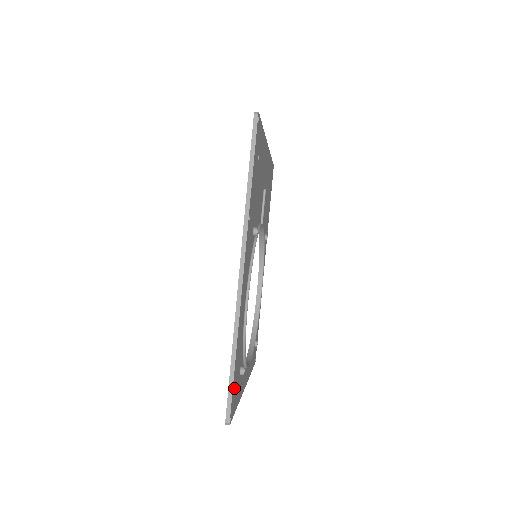
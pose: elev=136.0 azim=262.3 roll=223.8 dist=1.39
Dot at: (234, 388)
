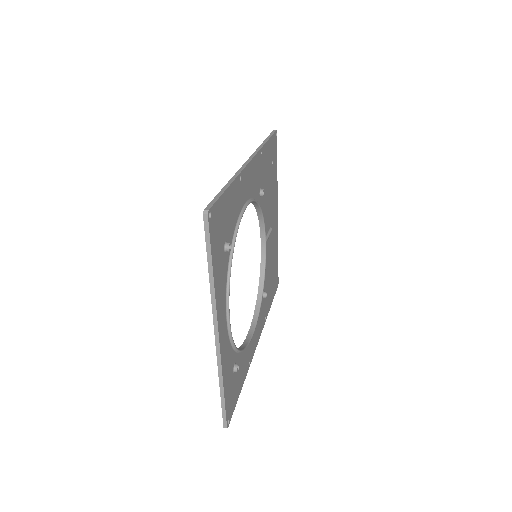
Dot at: (220, 212)
